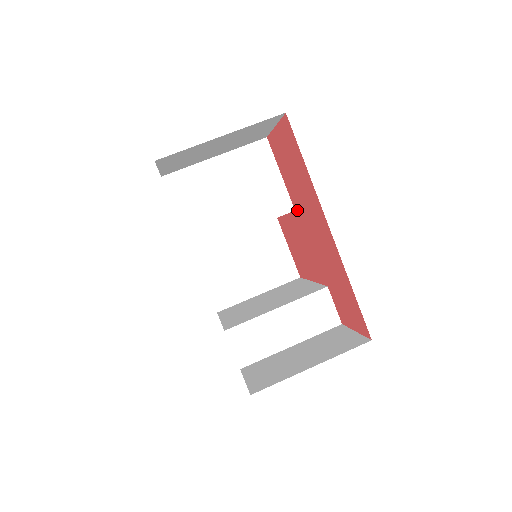
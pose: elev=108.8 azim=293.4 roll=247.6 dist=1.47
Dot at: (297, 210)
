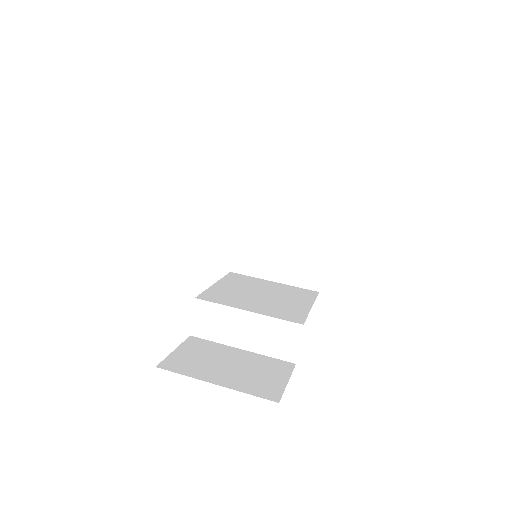
Dot at: occluded
